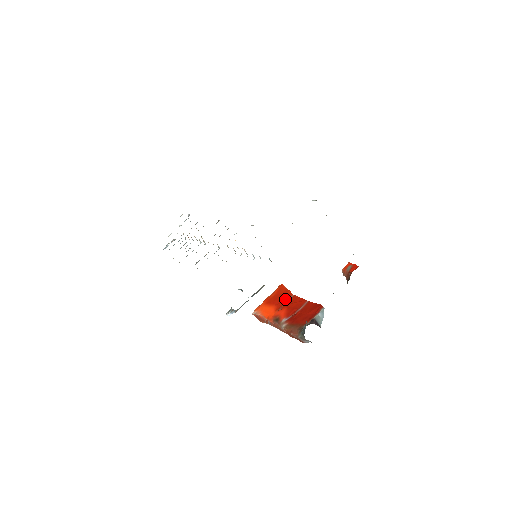
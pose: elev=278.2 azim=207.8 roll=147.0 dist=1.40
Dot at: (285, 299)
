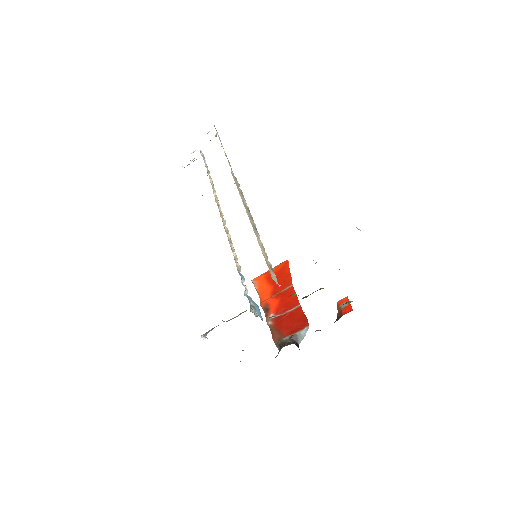
Dot at: (283, 285)
